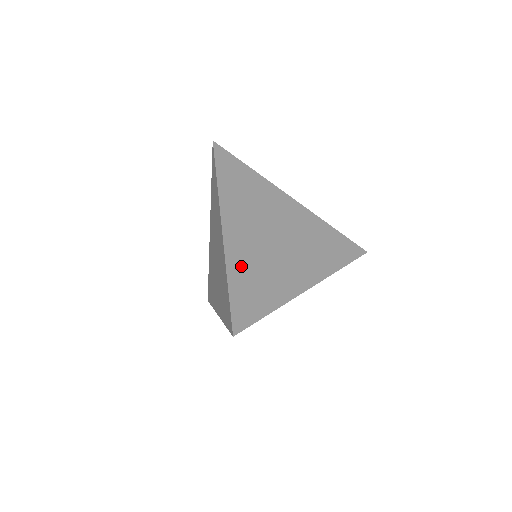
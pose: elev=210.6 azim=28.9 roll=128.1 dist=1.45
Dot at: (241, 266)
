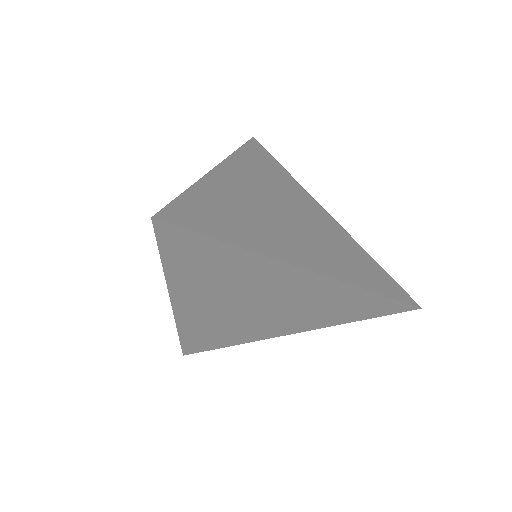
Dot at: (218, 194)
